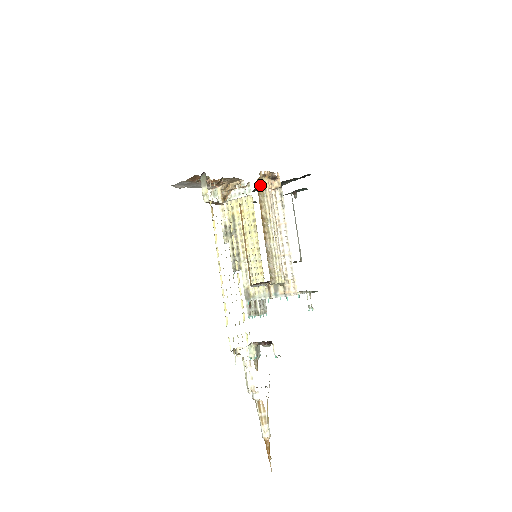
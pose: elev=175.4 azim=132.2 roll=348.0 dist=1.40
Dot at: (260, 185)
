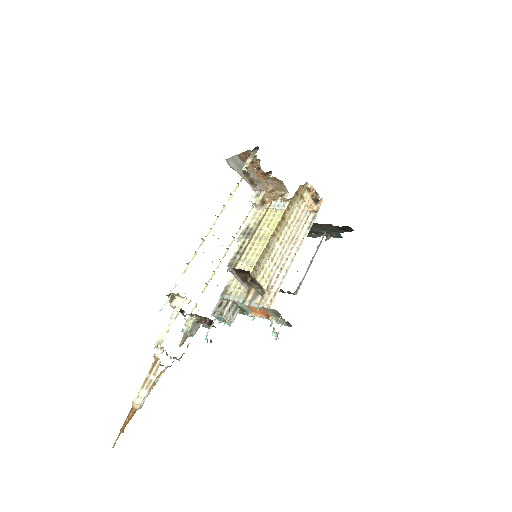
Dot at: (300, 192)
